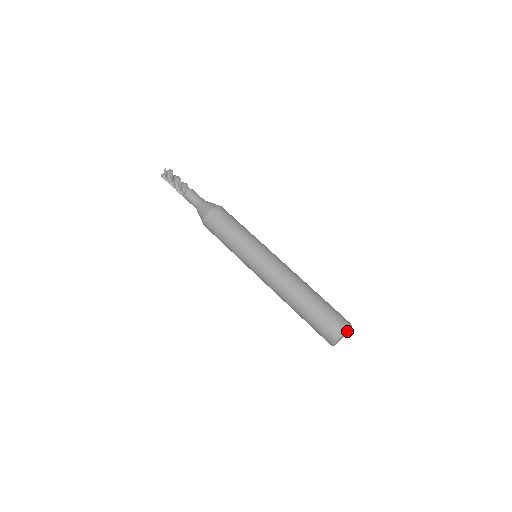
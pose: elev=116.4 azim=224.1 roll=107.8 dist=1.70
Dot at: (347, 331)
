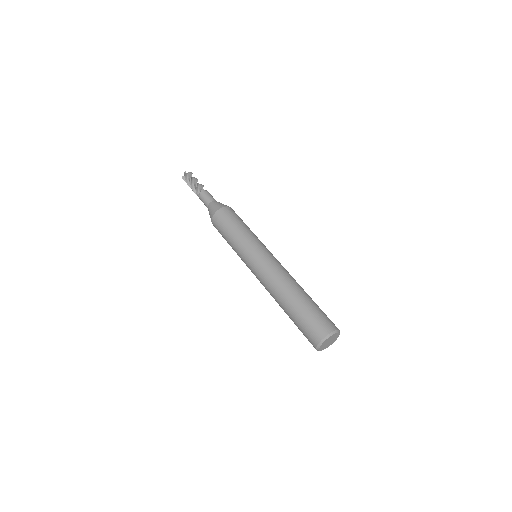
Dot at: (334, 337)
